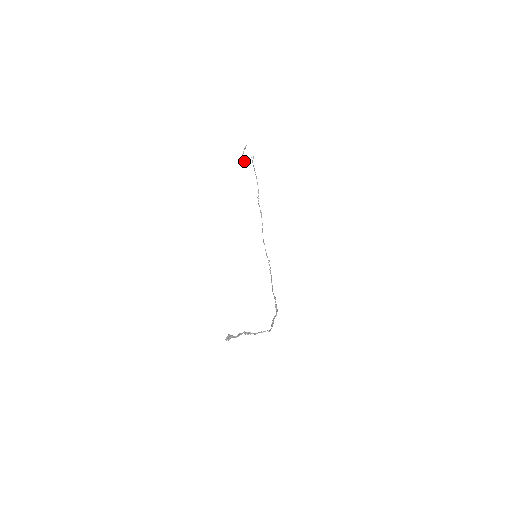
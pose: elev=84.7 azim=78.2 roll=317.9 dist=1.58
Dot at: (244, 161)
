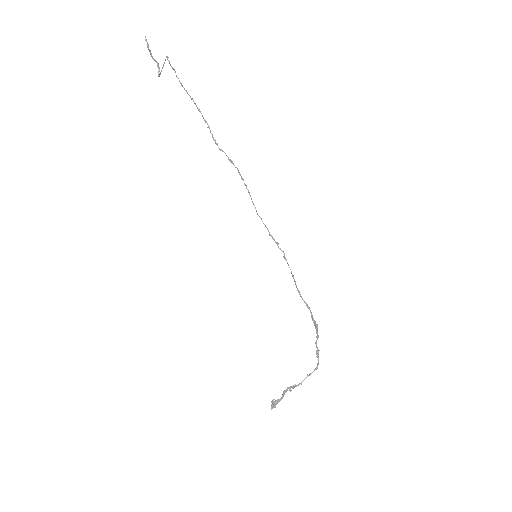
Dot at: (161, 70)
